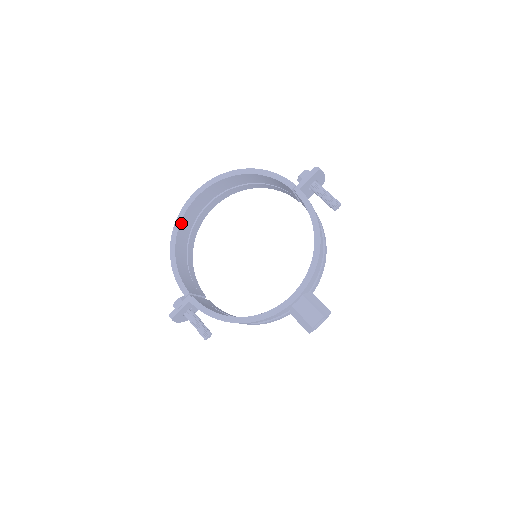
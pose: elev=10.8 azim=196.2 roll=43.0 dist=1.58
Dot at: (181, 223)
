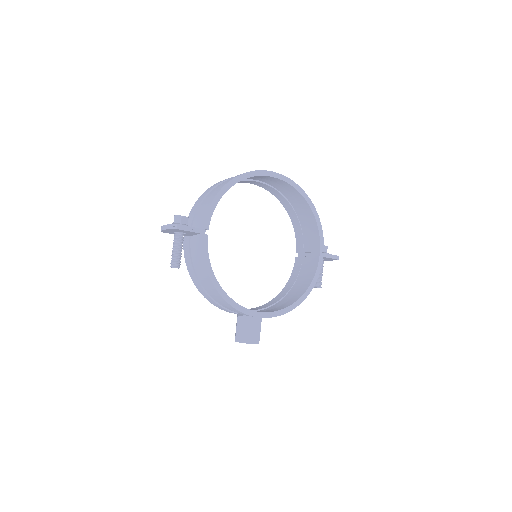
Dot at: (249, 177)
